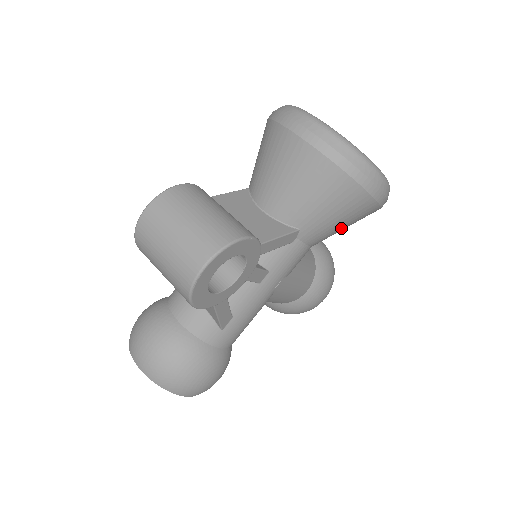
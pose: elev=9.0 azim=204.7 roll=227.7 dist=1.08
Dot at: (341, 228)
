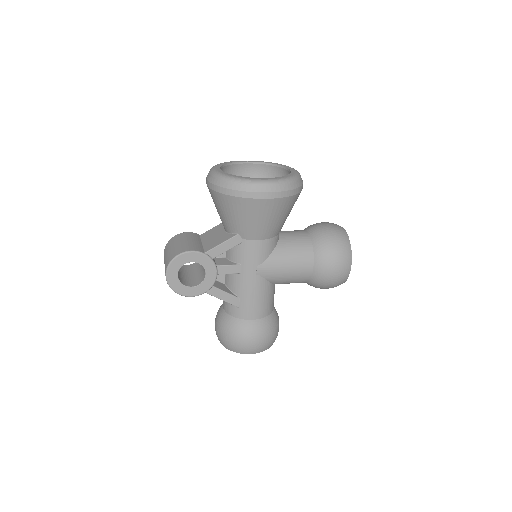
Dot at: (264, 222)
